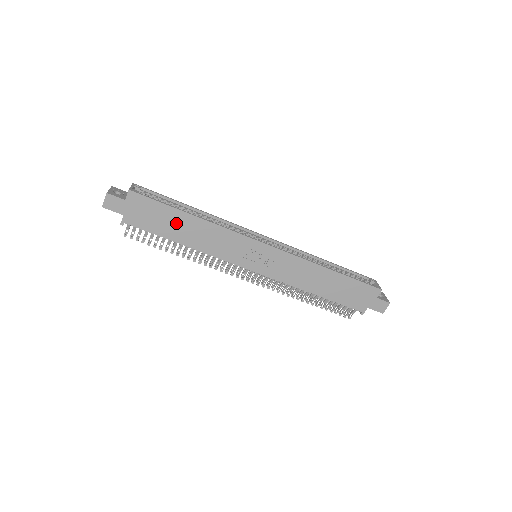
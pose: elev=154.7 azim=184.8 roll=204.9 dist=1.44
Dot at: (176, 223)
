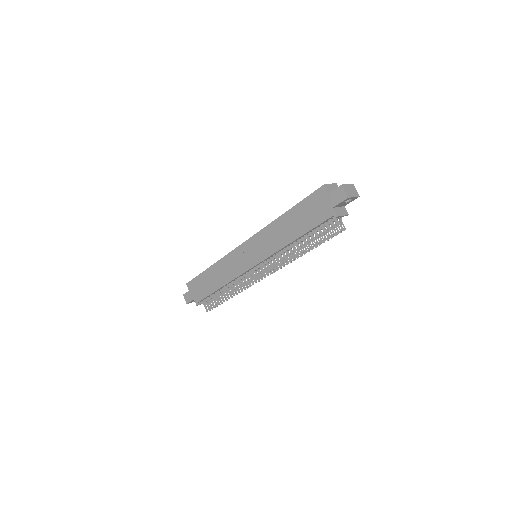
Dot at: (209, 279)
